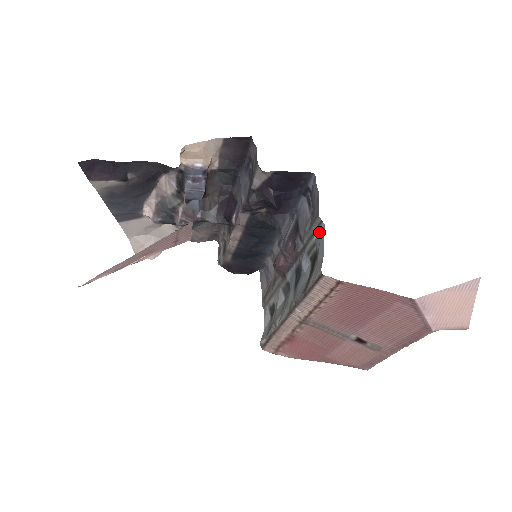
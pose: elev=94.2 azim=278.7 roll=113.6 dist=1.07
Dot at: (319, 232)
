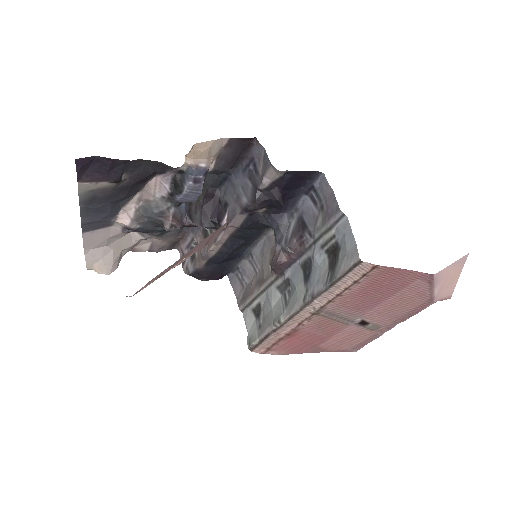
Dot at: (340, 225)
